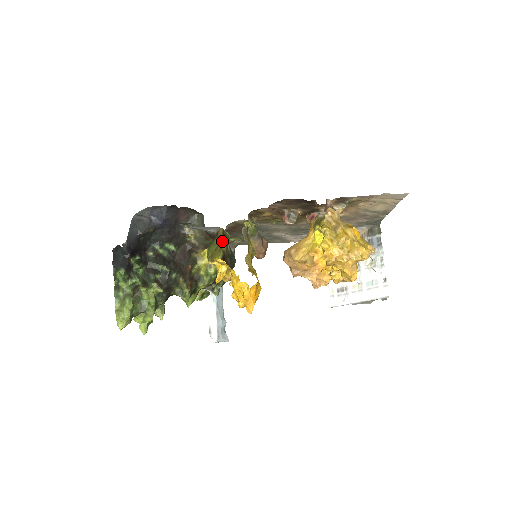
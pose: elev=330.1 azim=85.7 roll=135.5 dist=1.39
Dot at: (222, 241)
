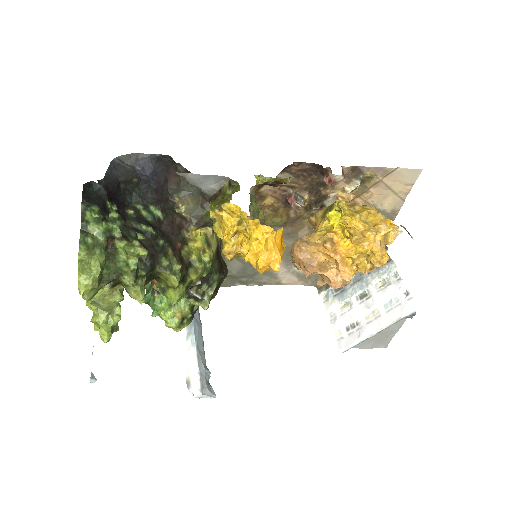
Dot at: (228, 195)
